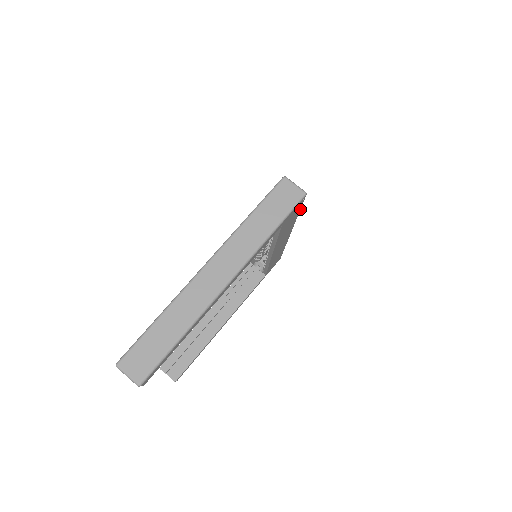
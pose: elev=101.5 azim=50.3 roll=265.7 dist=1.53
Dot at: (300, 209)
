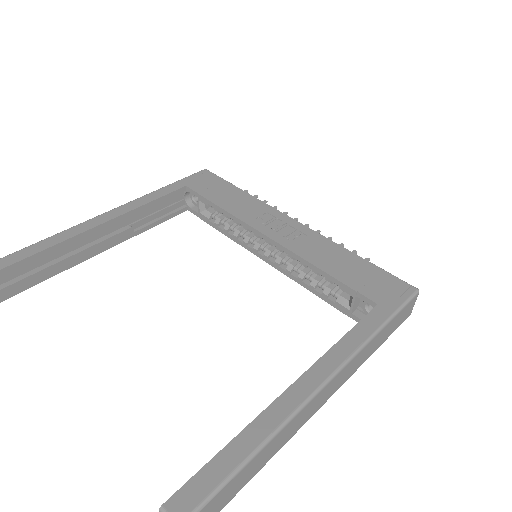
Dot at: occluded
